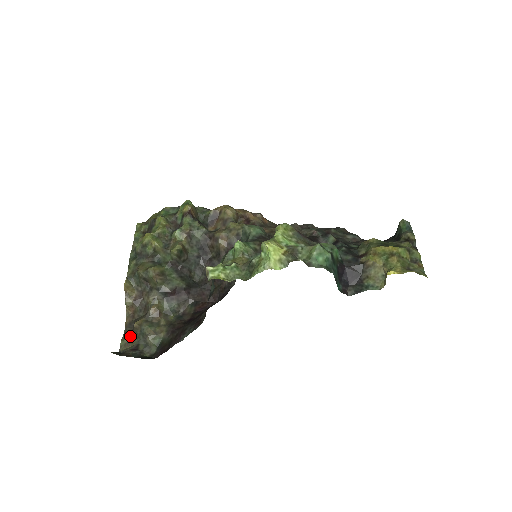
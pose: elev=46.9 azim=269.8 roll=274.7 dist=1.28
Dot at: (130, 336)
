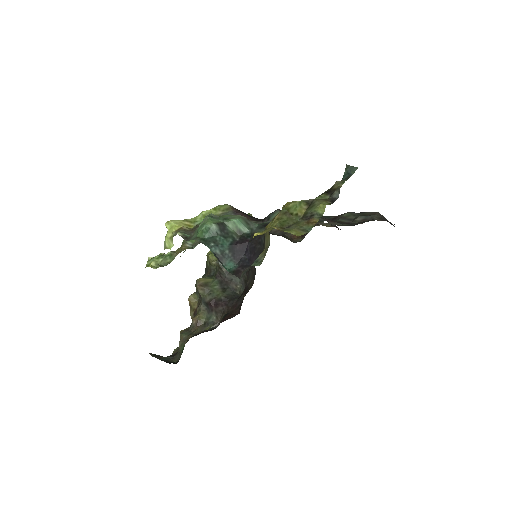
Dot at: occluded
